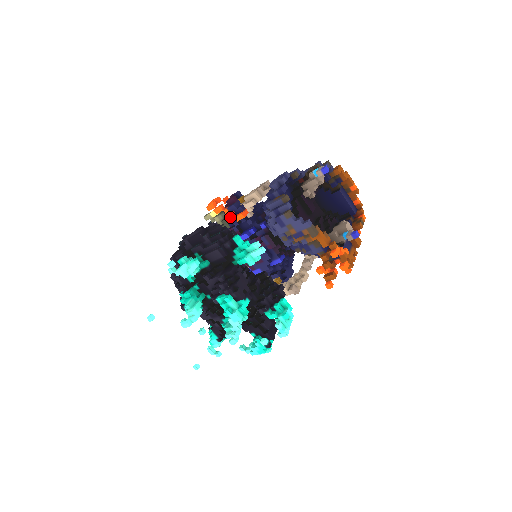
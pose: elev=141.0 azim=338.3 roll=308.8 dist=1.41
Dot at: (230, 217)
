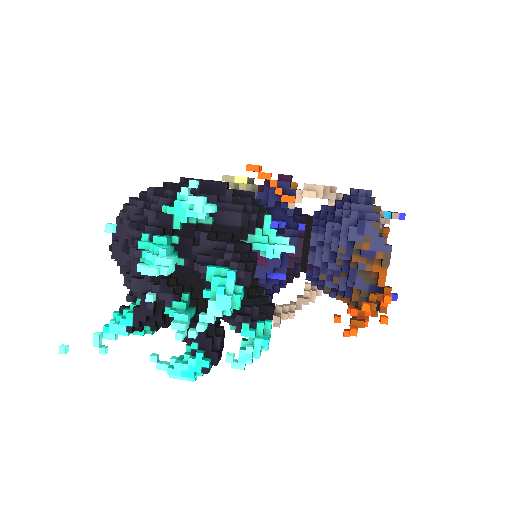
Dot at: (277, 191)
